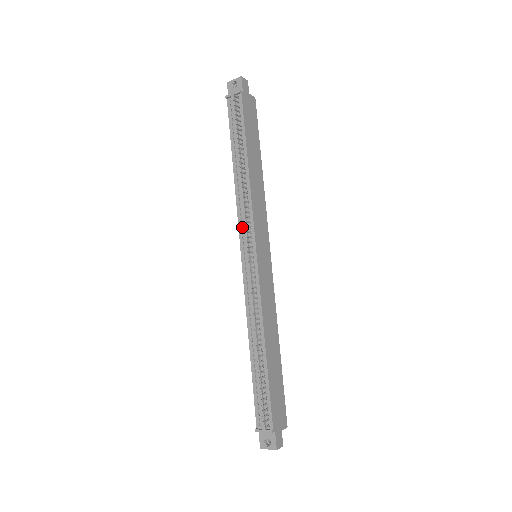
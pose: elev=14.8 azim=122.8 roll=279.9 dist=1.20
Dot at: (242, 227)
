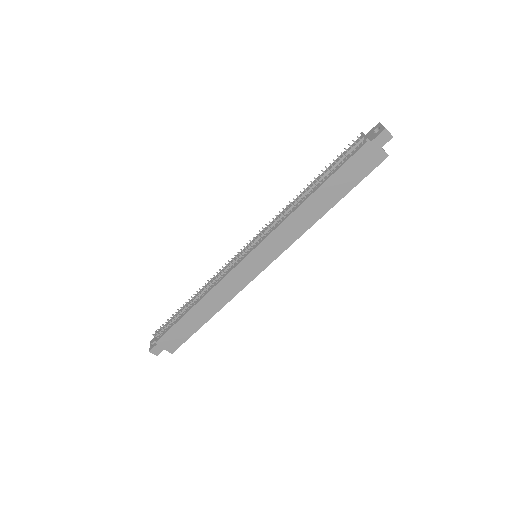
Dot at: occluded
